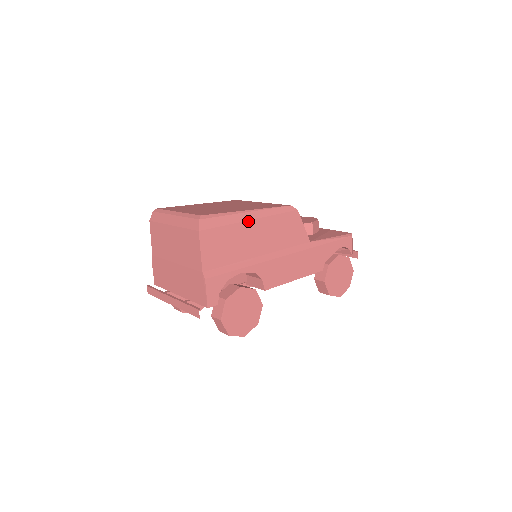
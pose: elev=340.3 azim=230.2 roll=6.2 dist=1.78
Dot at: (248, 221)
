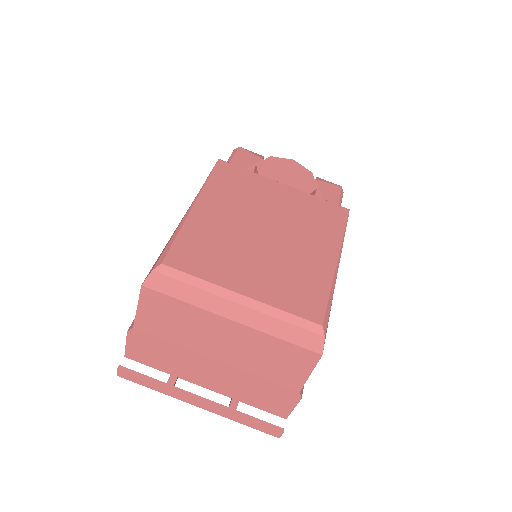
Dot at: occluded
